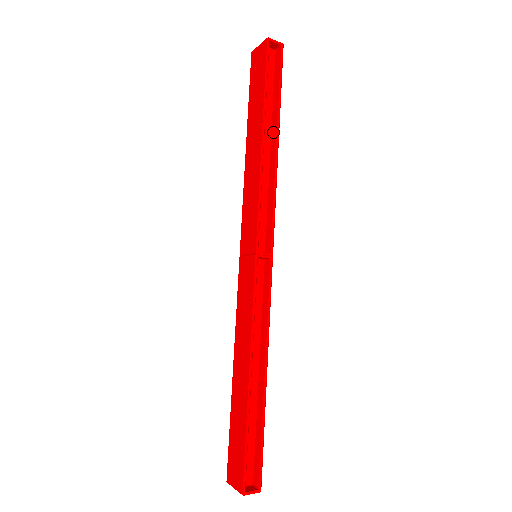
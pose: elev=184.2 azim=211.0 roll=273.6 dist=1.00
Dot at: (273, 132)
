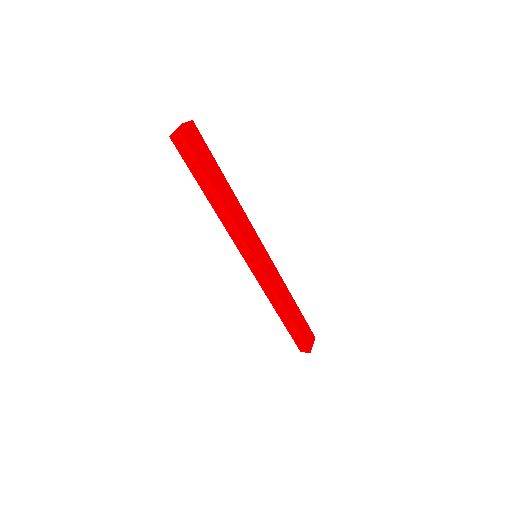
Dot at: (217, 192)
